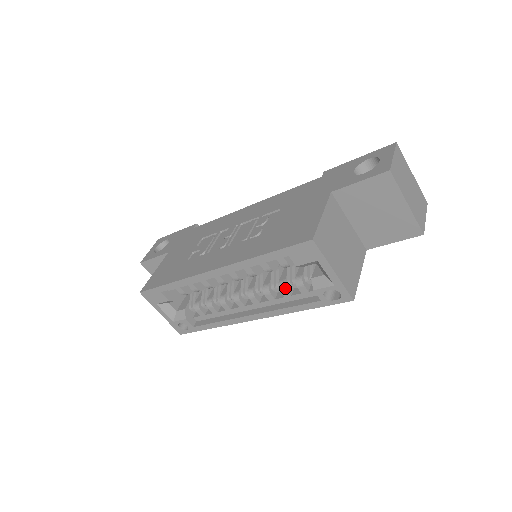
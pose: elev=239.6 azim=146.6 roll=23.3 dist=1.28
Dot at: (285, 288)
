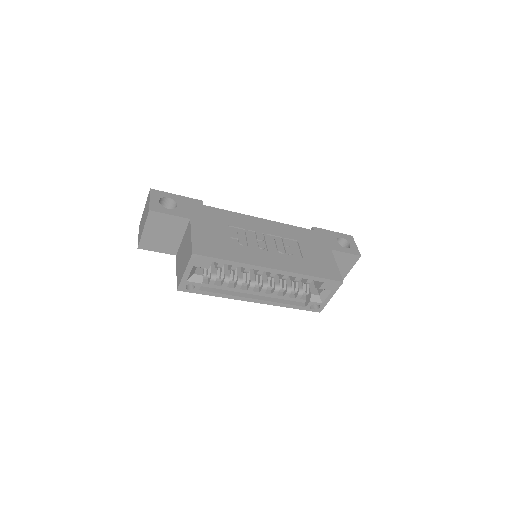
Dot at: (291, 292)
